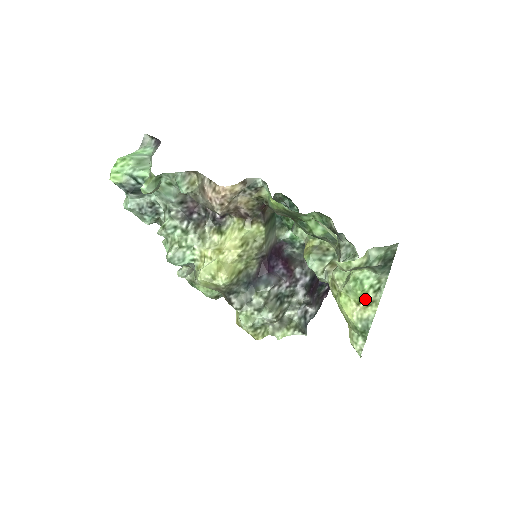
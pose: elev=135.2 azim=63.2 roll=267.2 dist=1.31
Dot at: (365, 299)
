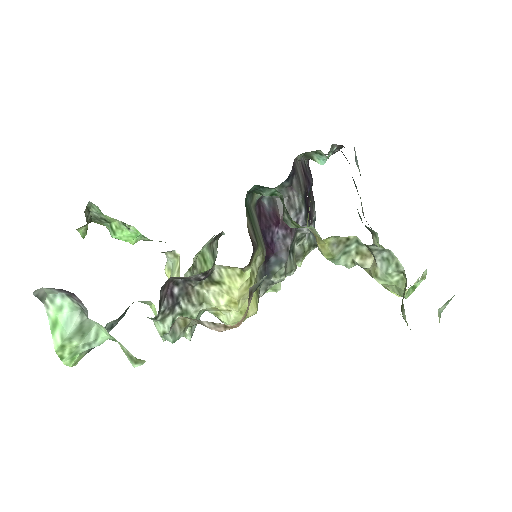
Dot at: occluded
